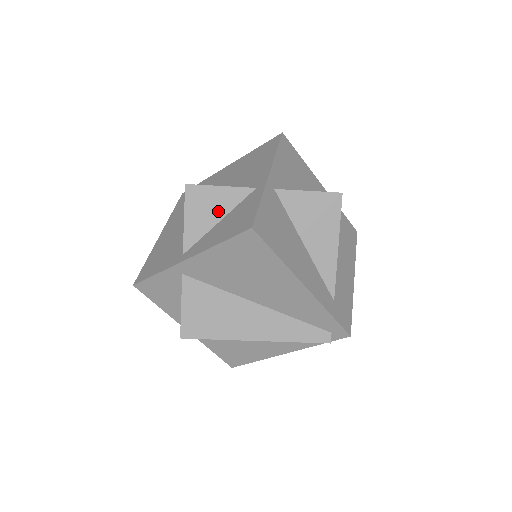
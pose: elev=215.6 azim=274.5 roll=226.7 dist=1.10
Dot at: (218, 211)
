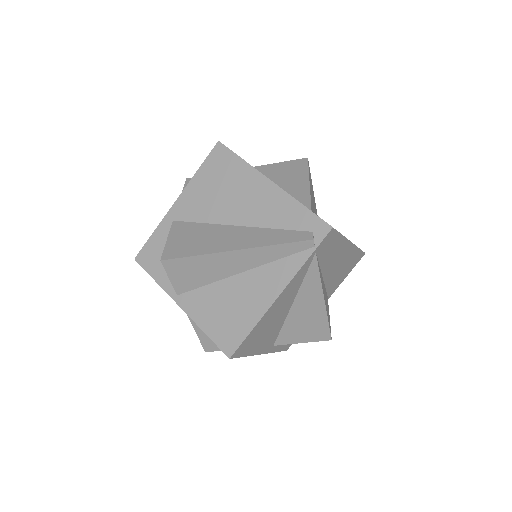
Dot at: occluded
